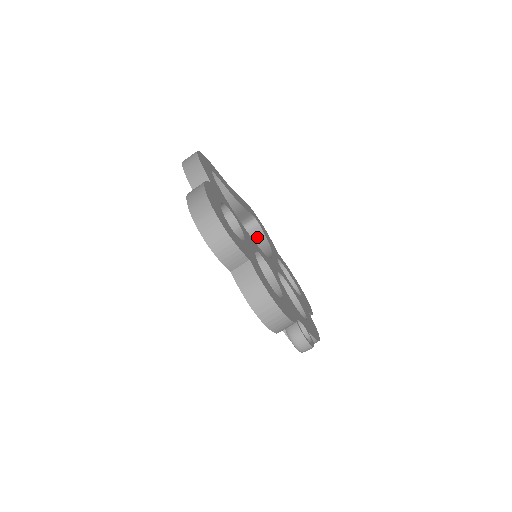
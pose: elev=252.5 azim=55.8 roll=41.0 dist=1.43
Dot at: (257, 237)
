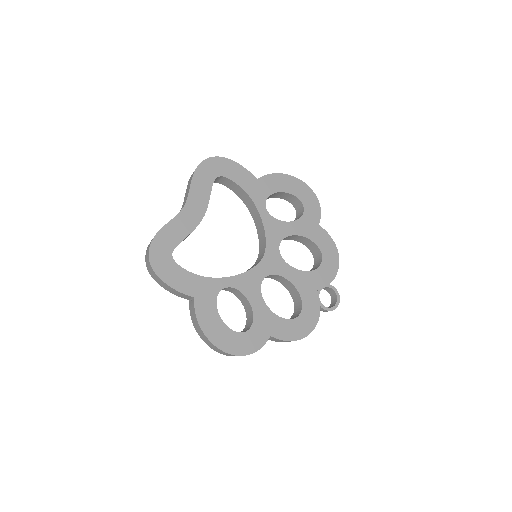
Dot at: (231, 186)
